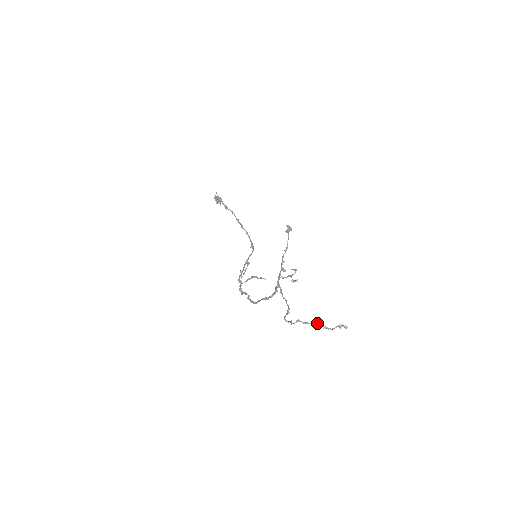
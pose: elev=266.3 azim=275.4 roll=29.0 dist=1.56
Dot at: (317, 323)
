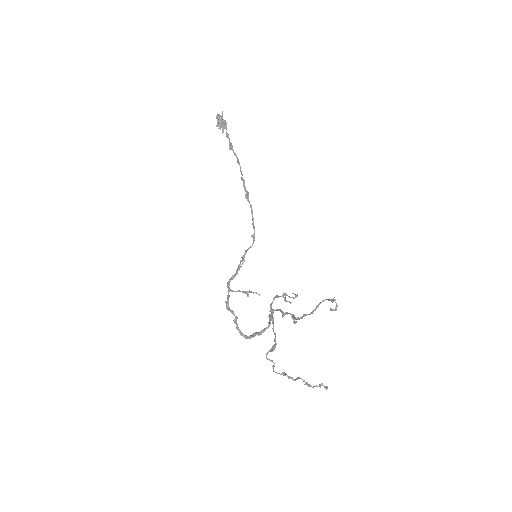
Dot at: (301, 378)
